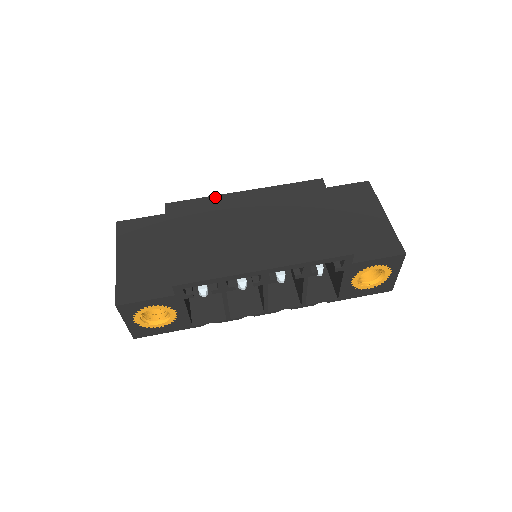
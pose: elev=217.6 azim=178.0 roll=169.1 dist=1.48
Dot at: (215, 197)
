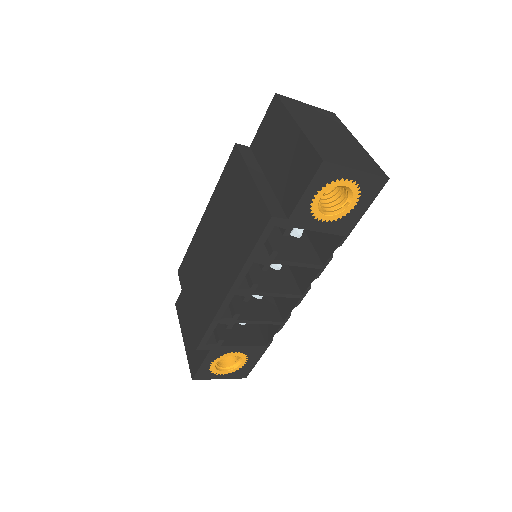
Dot at: (193, 239)
